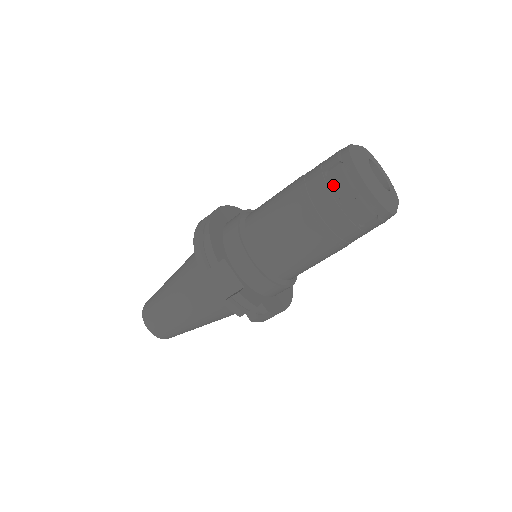
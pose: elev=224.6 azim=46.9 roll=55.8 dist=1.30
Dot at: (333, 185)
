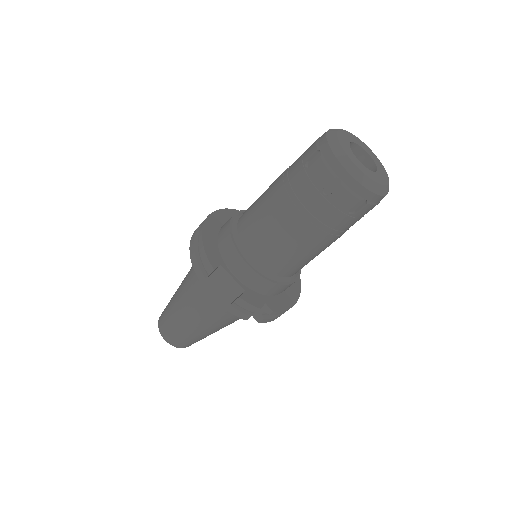
Dot at: (314, 176)
